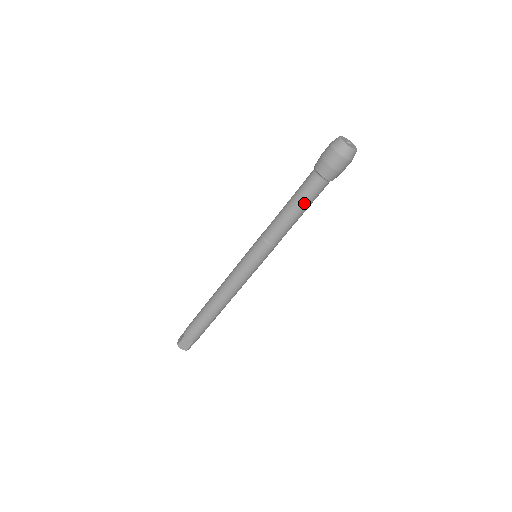
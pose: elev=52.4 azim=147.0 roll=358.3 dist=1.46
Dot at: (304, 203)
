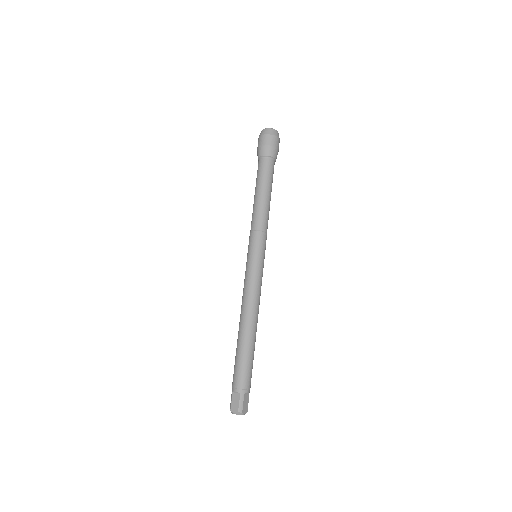
Dot at: (271, 184)
